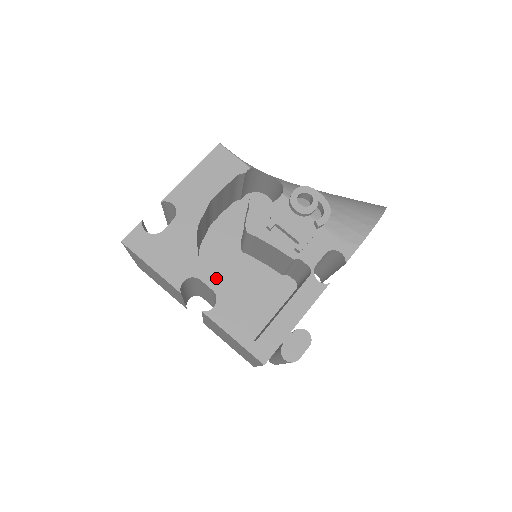
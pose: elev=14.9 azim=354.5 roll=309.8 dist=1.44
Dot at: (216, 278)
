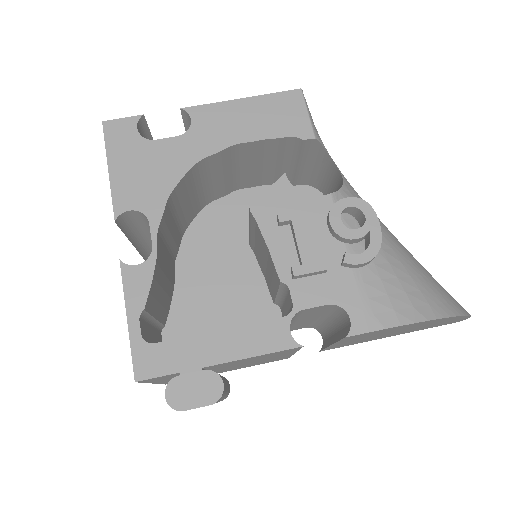
Dot at: (196, 250)
